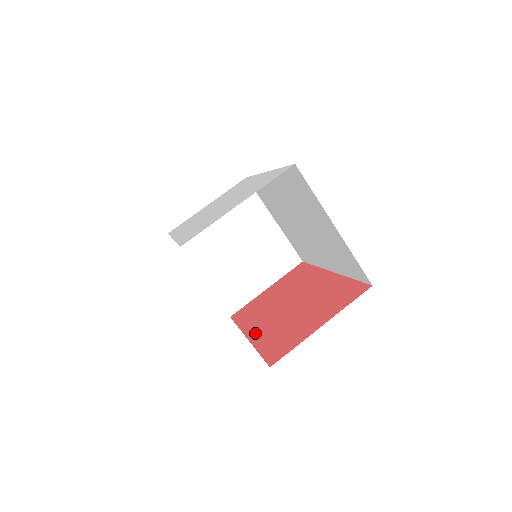
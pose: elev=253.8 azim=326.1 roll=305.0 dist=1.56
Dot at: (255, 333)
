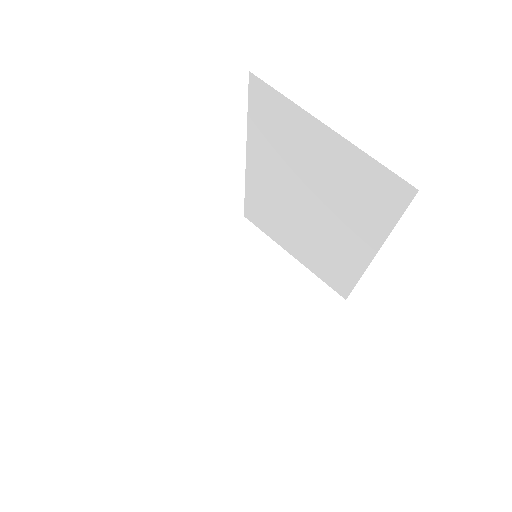
Dot at: occluded
